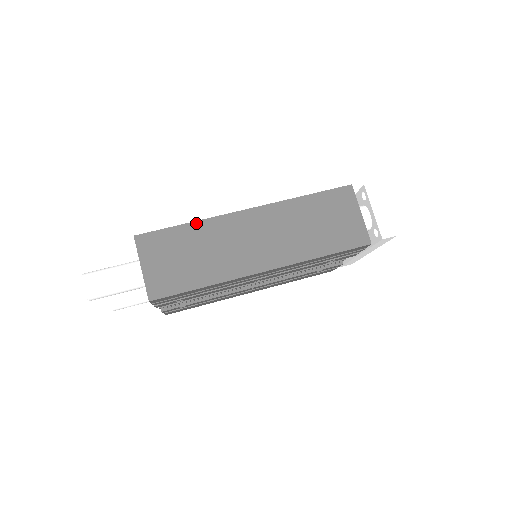
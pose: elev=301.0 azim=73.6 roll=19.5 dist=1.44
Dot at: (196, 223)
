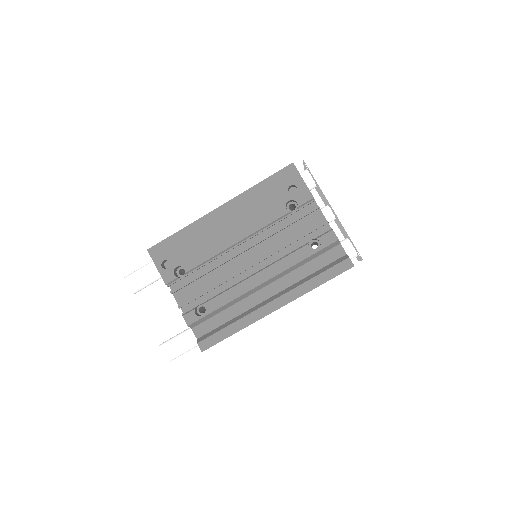
Dot at: occluded
